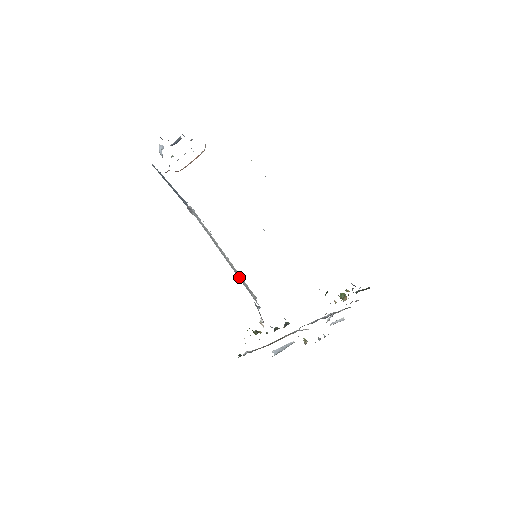
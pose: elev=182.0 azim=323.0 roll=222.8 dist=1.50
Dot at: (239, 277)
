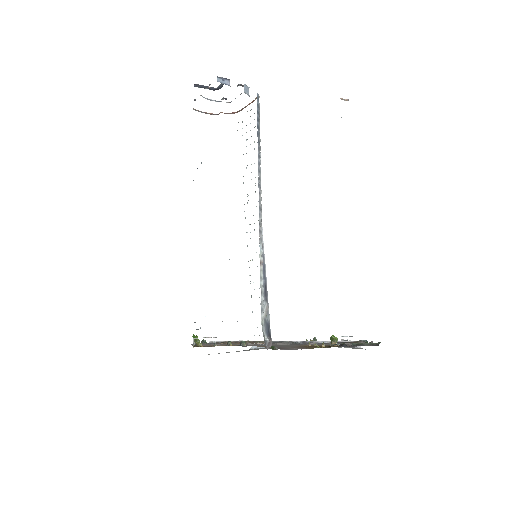
Dot at: occluded
